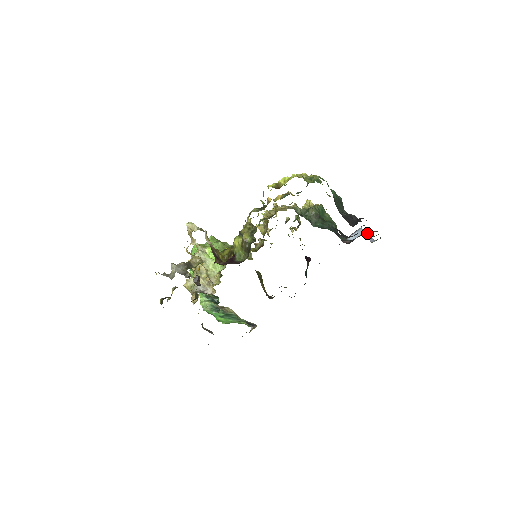
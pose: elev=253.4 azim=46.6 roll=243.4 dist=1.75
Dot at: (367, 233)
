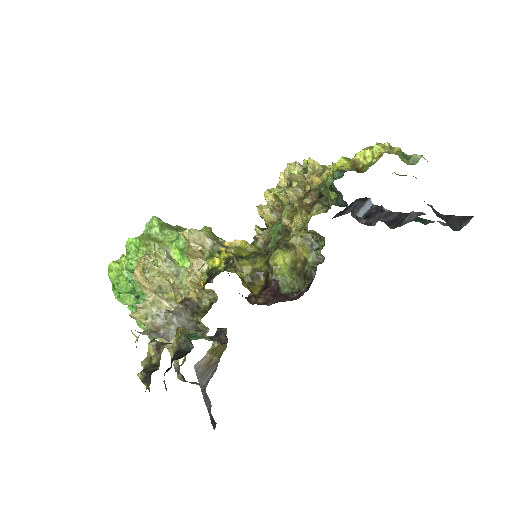
Dot at: (384, 208)
